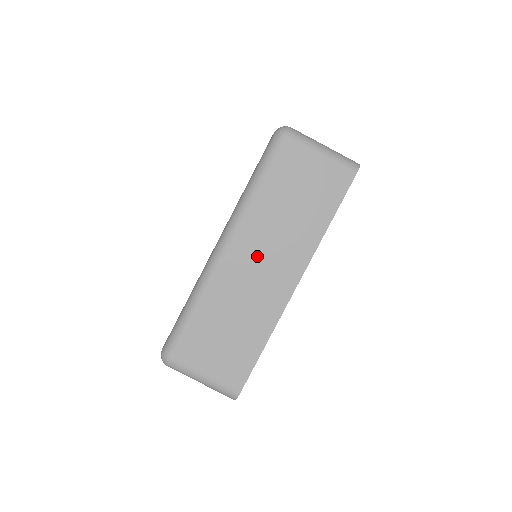
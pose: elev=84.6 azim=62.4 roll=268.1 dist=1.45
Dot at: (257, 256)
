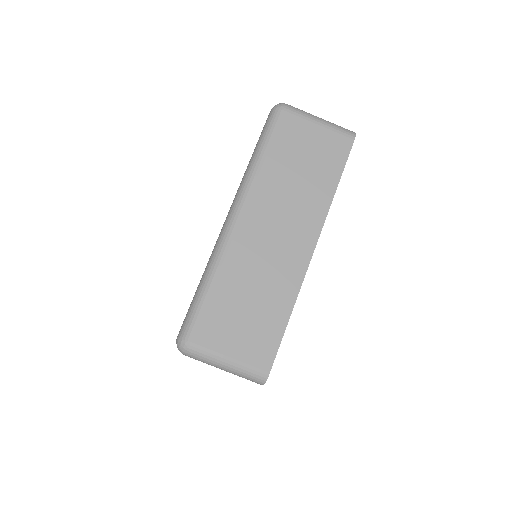
Dot at: (270, 224)
